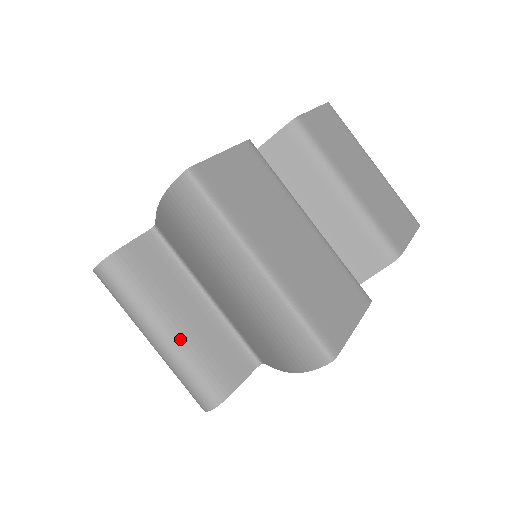
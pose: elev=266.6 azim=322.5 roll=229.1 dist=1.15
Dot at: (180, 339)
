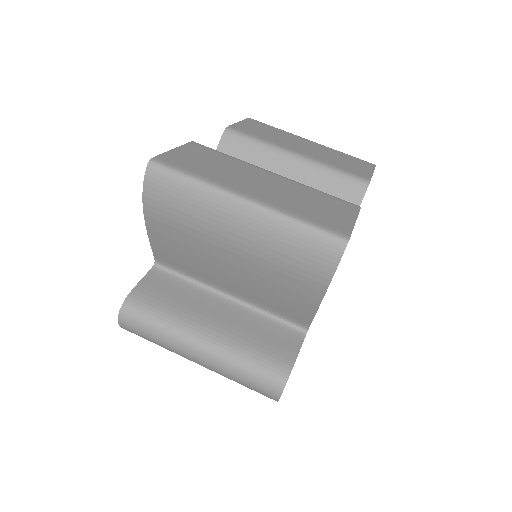
Dot at: (221, 338)
